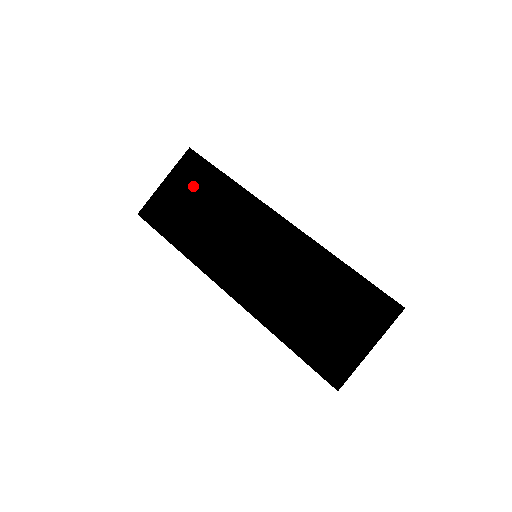
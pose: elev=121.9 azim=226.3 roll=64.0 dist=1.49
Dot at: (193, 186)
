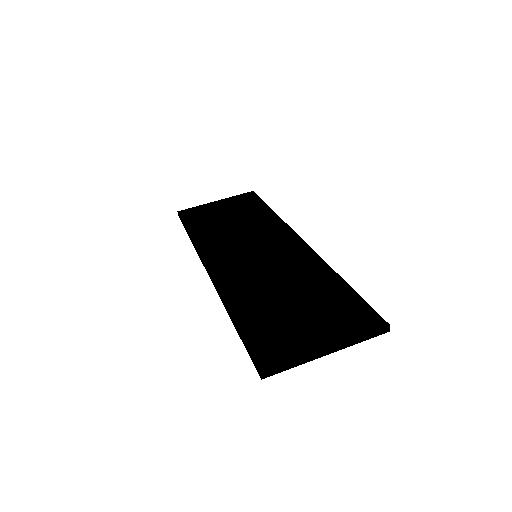
Dot at: (237, 208)
